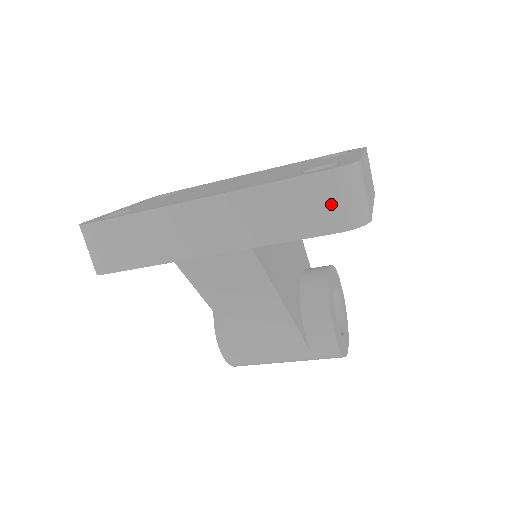
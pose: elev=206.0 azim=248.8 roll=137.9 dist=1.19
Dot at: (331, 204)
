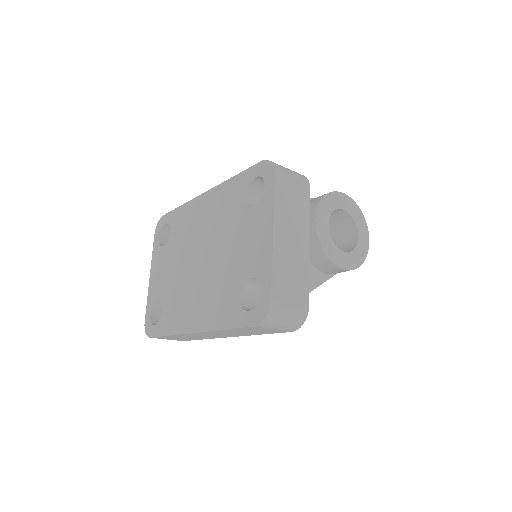
Dot at: (273, 330)
